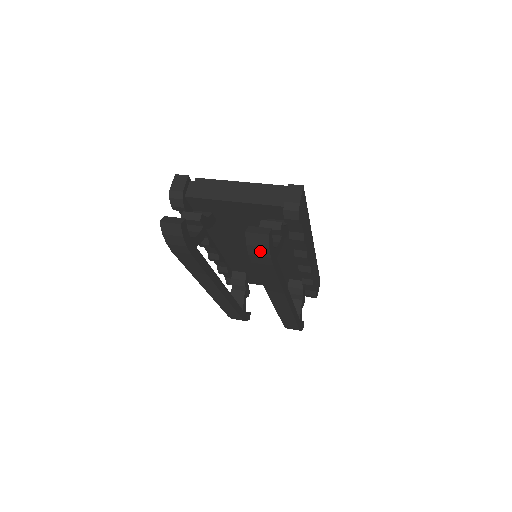
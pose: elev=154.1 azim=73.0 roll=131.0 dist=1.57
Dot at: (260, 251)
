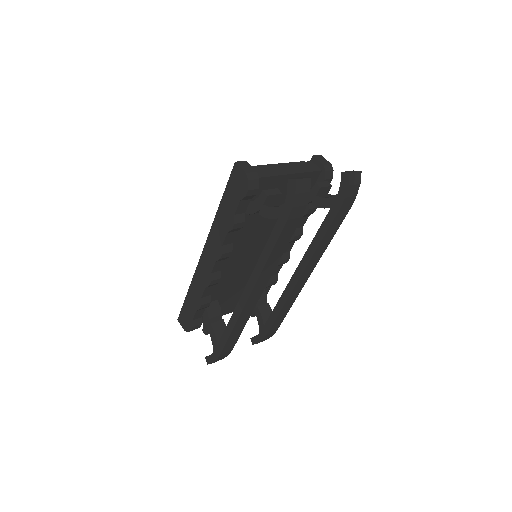
Dot at: (353, 190)
